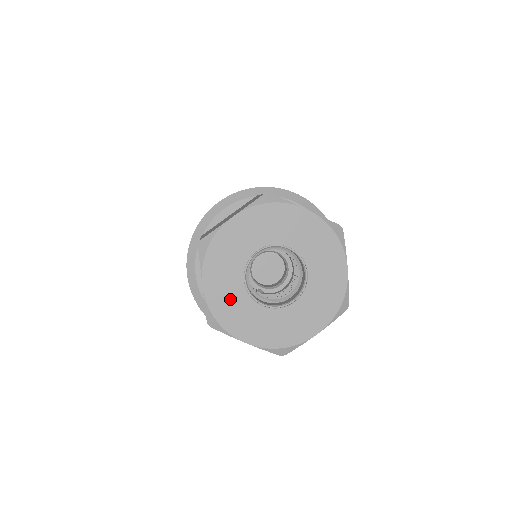
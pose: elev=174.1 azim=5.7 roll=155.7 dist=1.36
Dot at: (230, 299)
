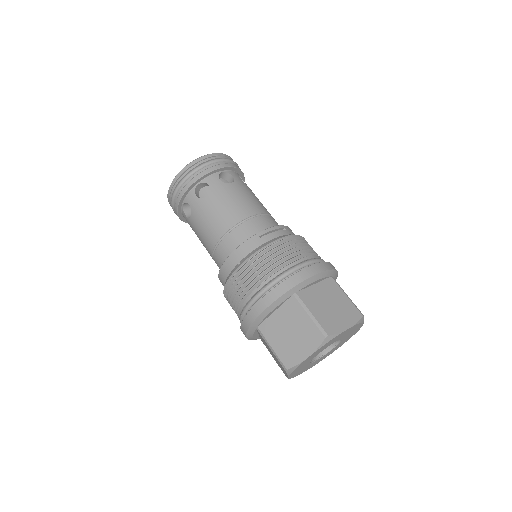
Dot at: occluded
